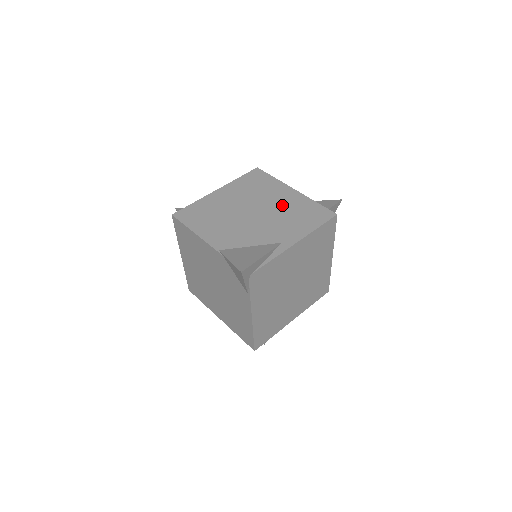
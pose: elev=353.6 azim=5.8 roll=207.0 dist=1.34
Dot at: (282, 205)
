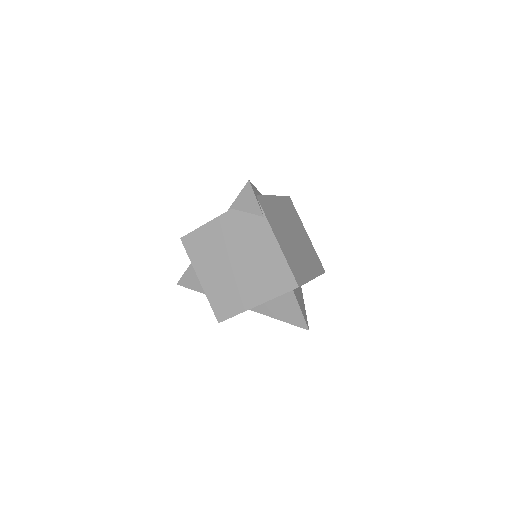
Dot at: occluded
